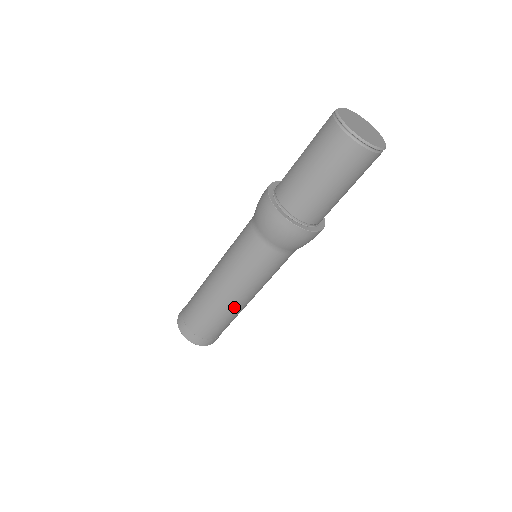
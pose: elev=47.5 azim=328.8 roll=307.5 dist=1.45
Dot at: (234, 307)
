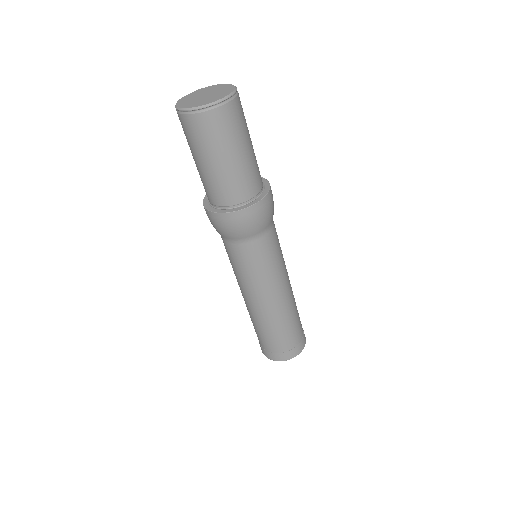
Dot at: (269, 312)
